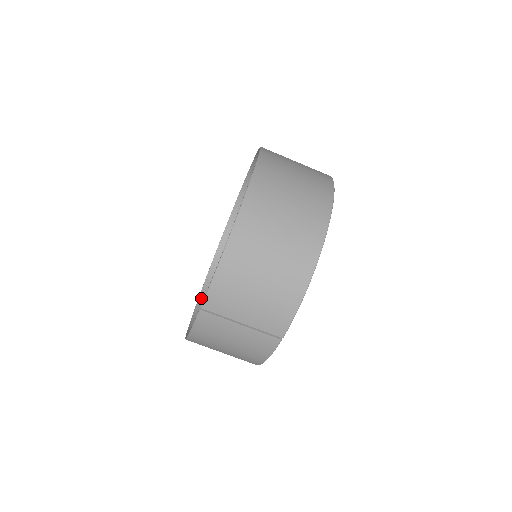
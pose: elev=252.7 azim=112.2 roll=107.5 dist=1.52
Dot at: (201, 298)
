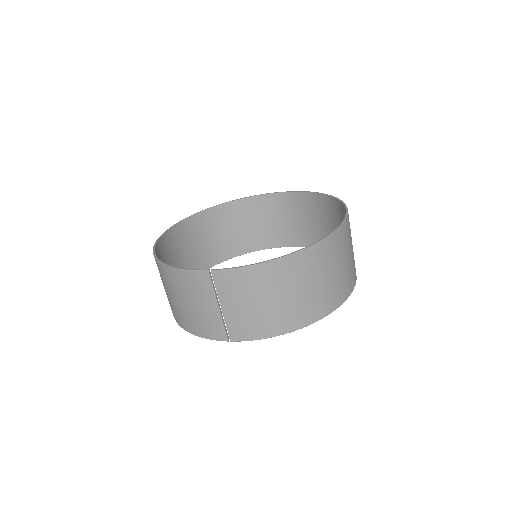
Dot at: (178, 226)
